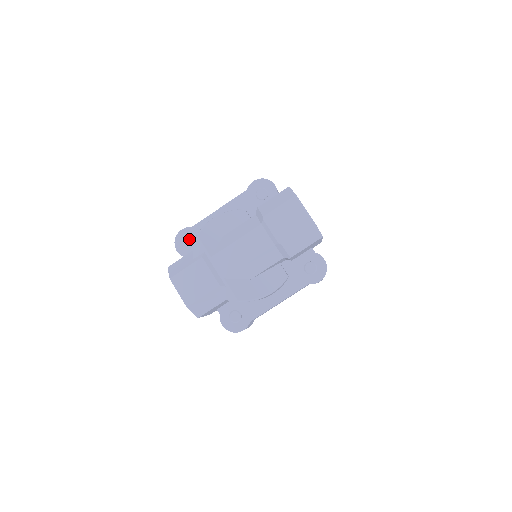
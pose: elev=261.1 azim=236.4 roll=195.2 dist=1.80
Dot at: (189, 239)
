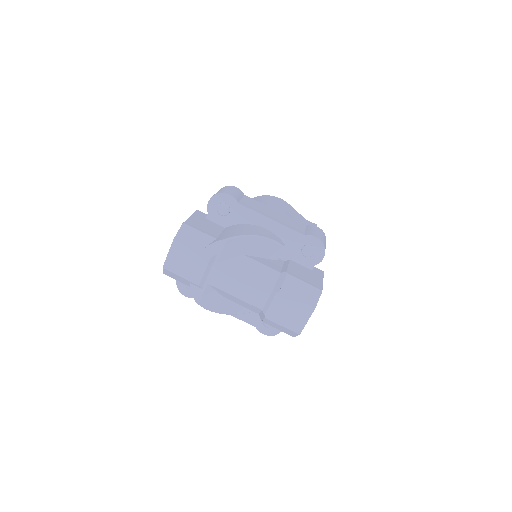
Dot at: (226, 208)
